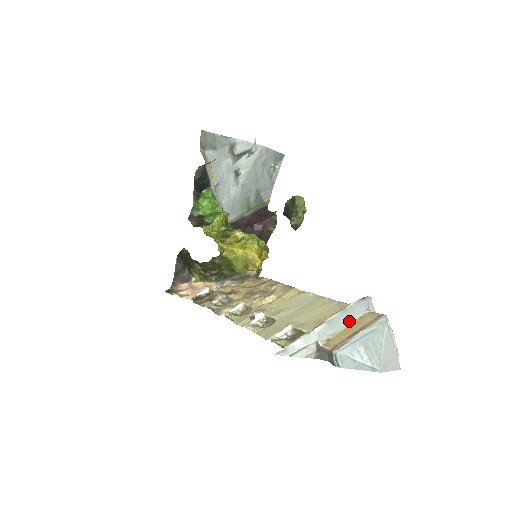
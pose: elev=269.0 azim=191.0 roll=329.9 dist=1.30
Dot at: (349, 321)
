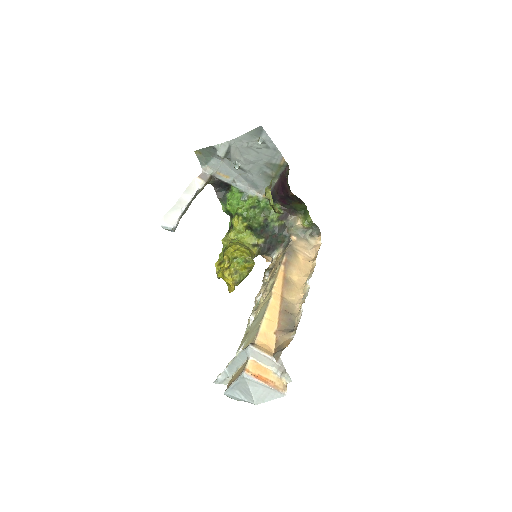
Dot at: (241, 364)
